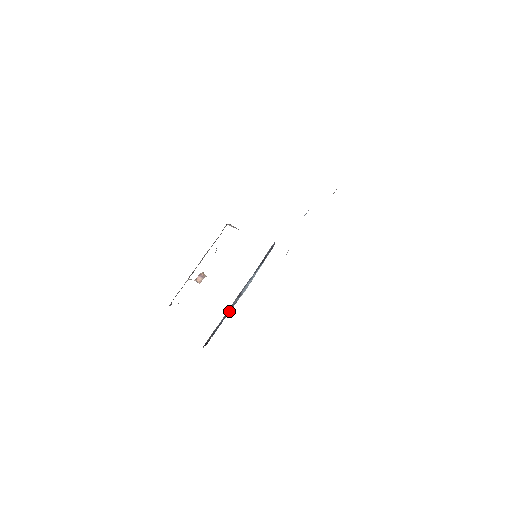
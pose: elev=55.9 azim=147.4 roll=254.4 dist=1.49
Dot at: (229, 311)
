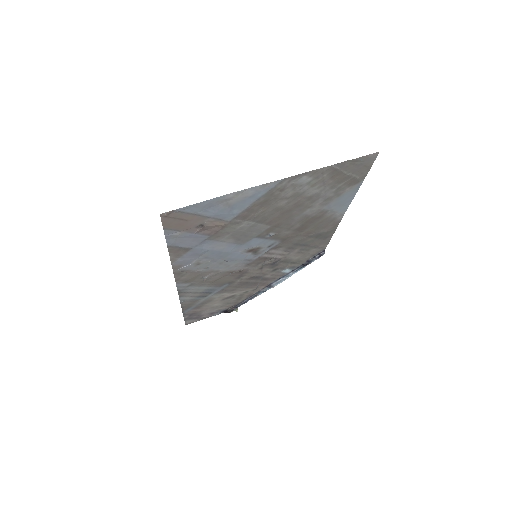
Dot at: (257, 295)
